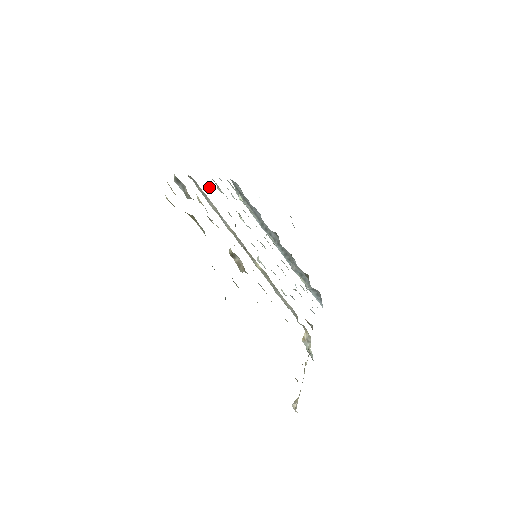
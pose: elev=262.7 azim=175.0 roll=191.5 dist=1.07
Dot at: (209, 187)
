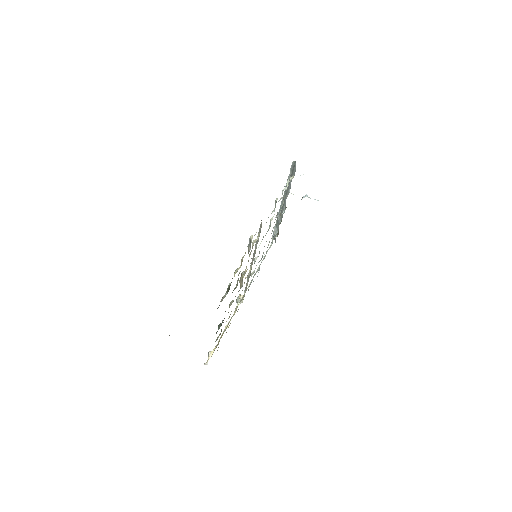
Dot at: occluded
